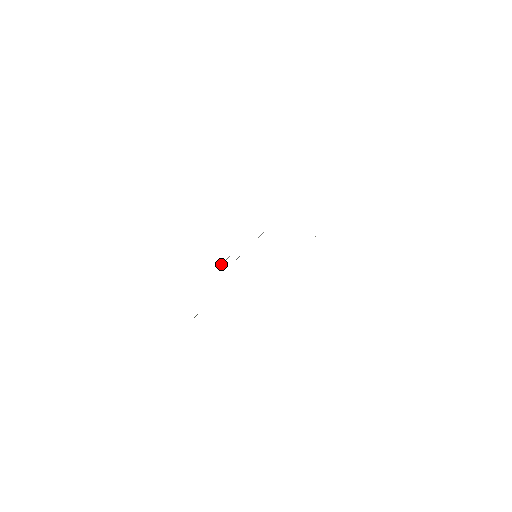
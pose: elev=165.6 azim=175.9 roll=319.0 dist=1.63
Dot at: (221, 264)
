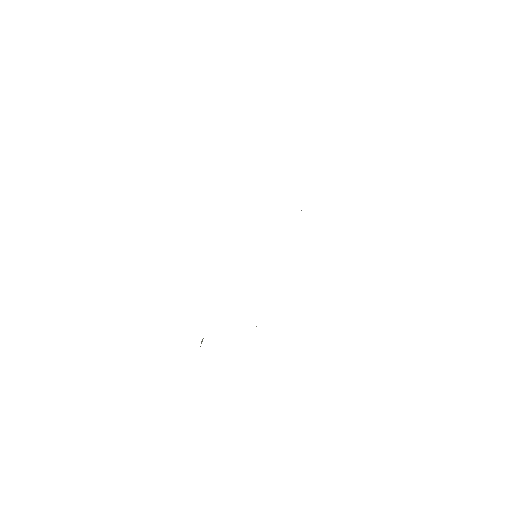
Dot at: occluded
